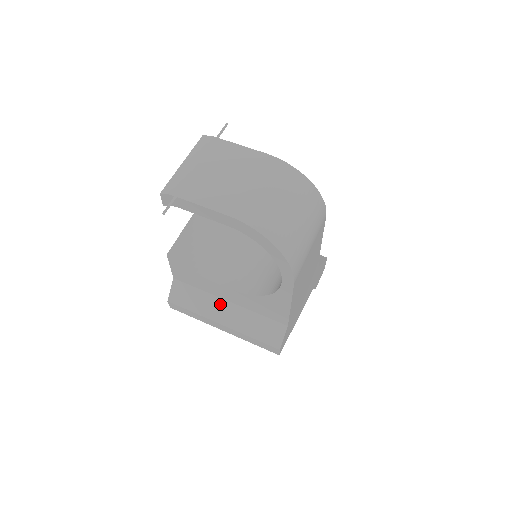
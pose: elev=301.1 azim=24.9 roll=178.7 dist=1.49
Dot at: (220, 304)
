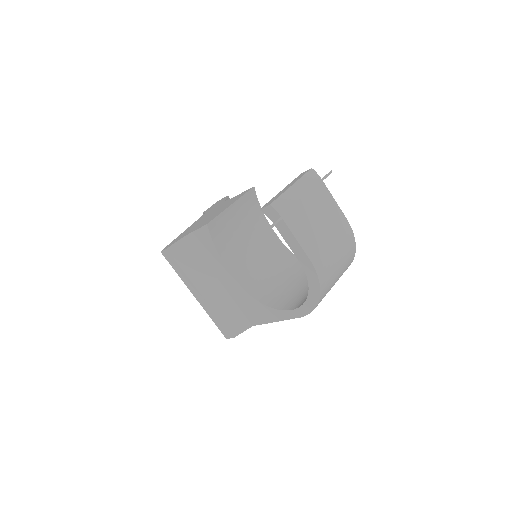
Dot at: (212, 279)
